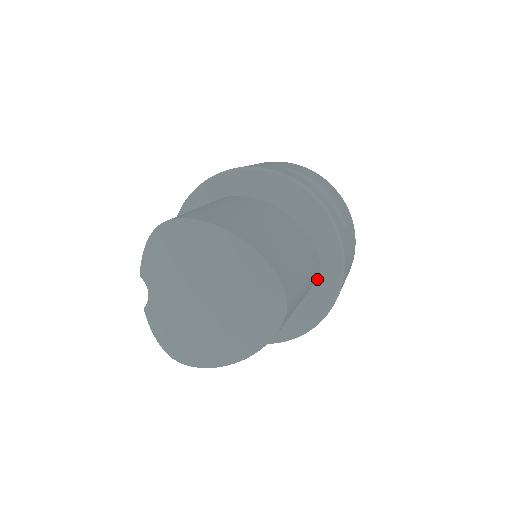
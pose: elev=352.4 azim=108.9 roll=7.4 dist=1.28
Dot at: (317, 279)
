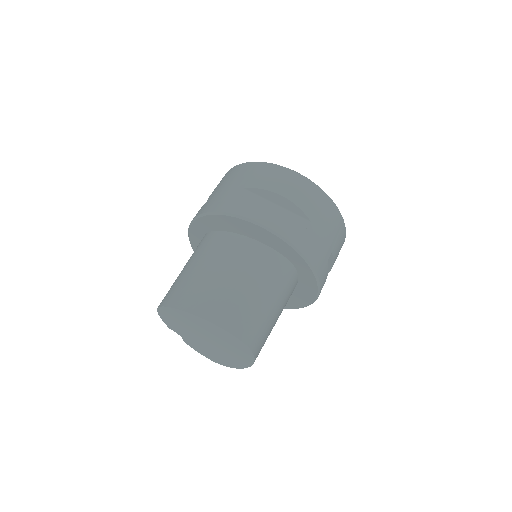
Dot at: (298, 274)
